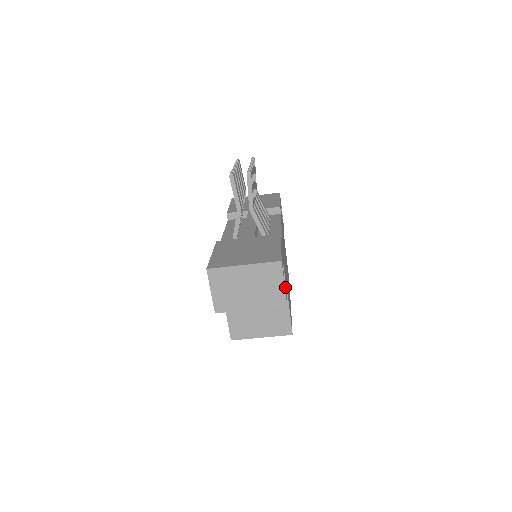
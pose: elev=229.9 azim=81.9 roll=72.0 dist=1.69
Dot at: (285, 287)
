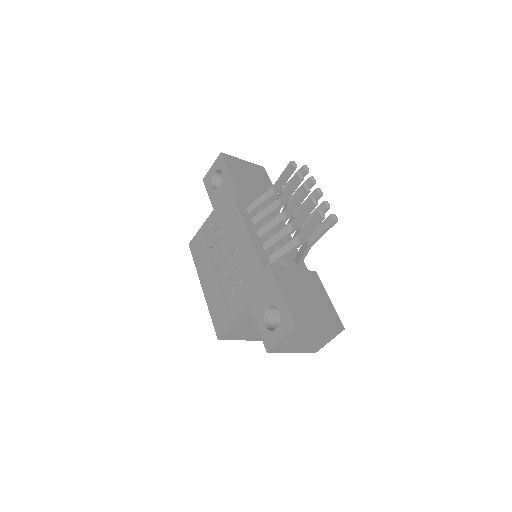
Dot at: occluded
